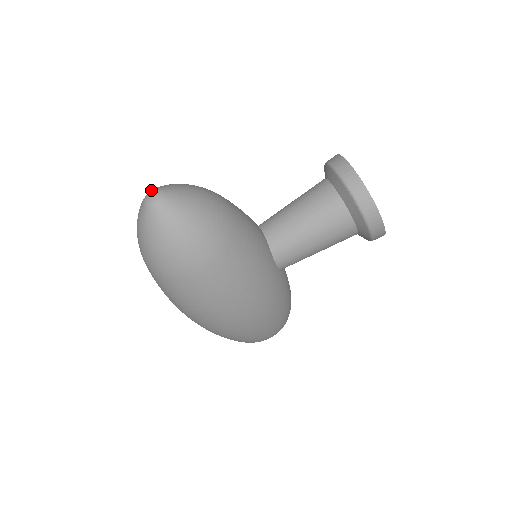
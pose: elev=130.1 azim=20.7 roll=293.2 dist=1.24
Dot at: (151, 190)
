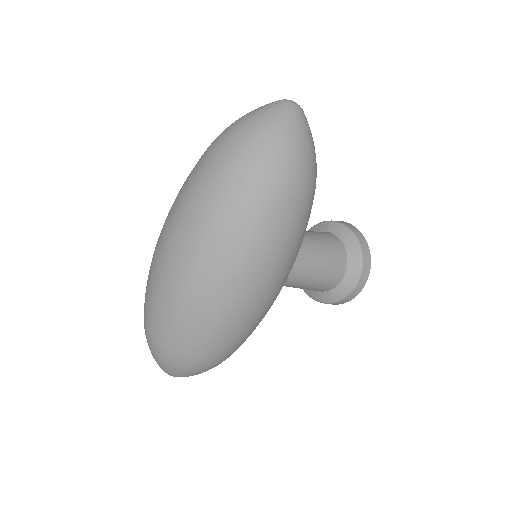
Dot at: occluded
